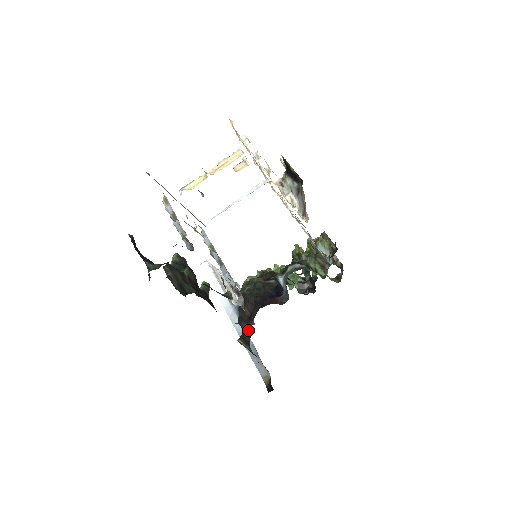
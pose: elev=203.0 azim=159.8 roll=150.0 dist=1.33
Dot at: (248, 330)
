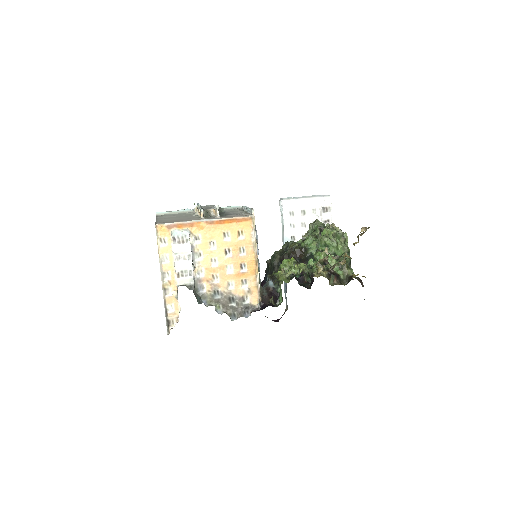
Dot at: occluded
